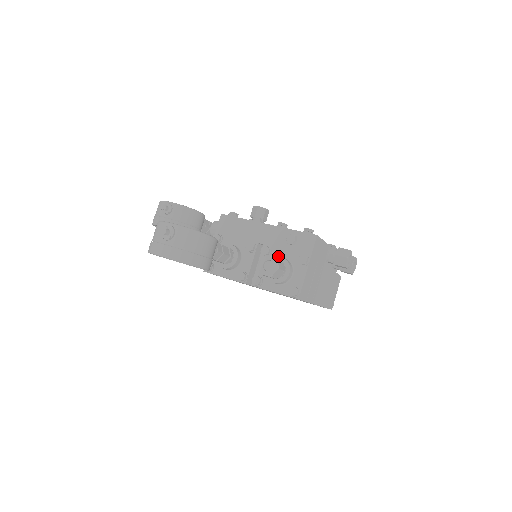
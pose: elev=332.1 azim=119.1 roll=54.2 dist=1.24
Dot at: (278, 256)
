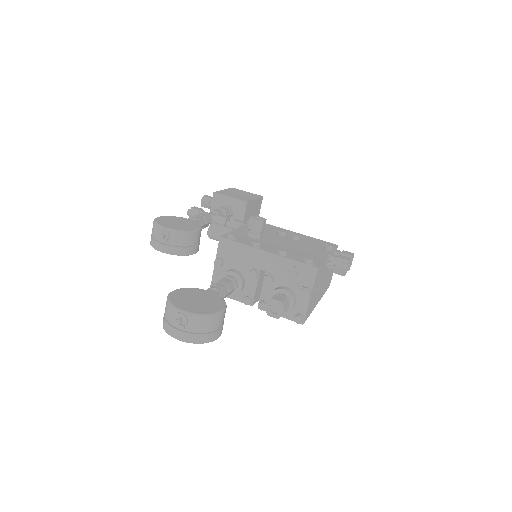
Dot at: (281, 284)
